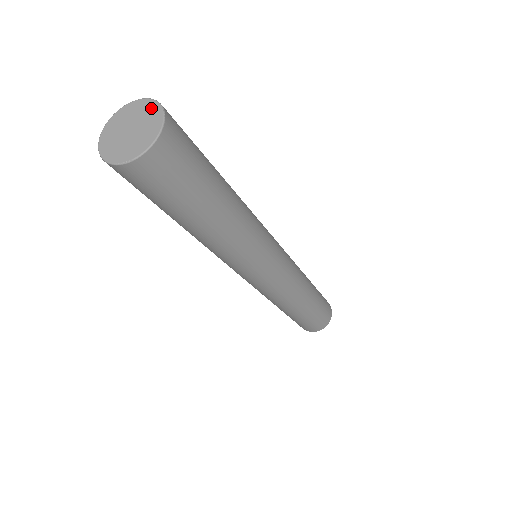
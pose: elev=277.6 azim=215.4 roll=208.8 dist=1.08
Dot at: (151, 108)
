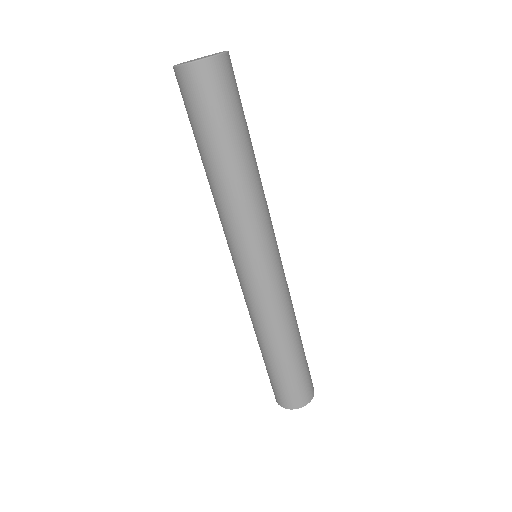
Dot at: (221, 52)
